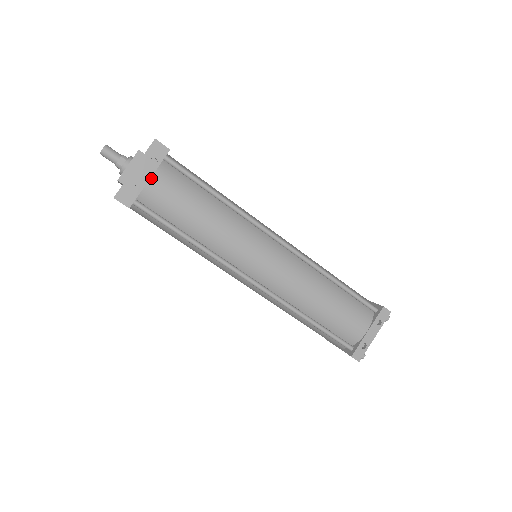
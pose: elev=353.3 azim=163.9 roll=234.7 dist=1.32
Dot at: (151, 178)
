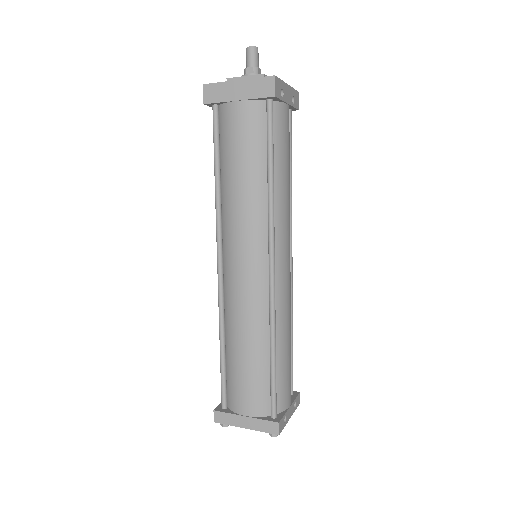
Dot at: (288, 105)
